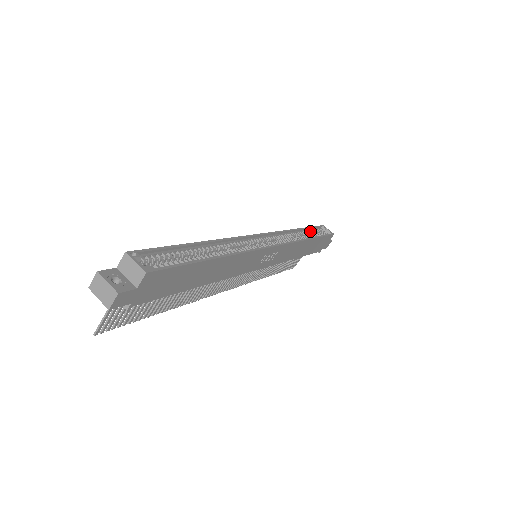
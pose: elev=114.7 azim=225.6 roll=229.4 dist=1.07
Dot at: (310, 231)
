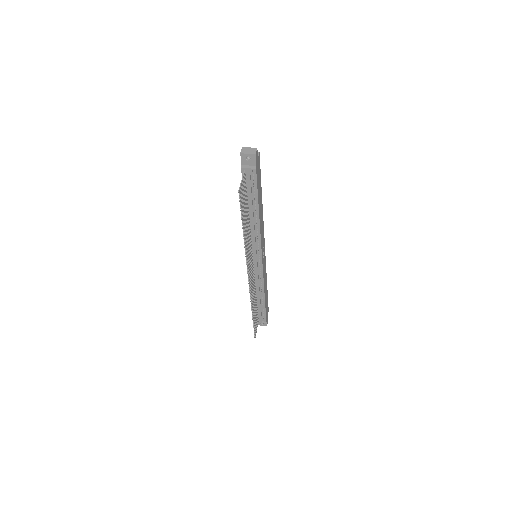
Dot at: occluded
